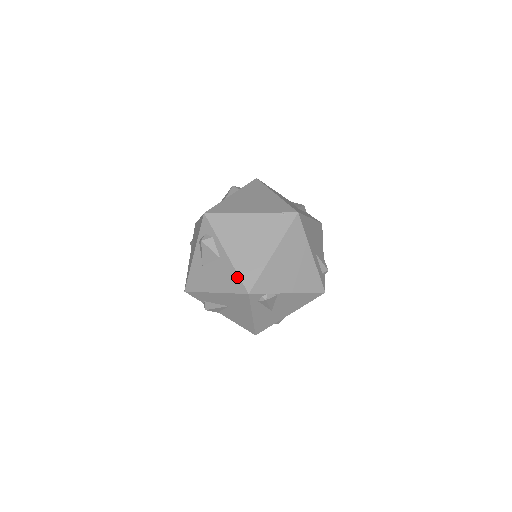
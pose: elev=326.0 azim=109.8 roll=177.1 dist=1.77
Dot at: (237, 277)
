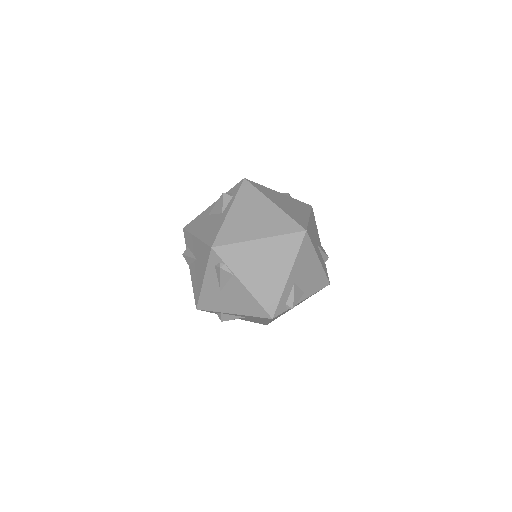
Dot at: (217, 231)
